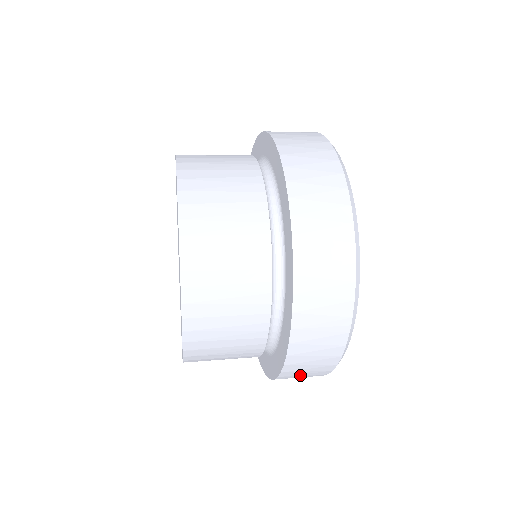
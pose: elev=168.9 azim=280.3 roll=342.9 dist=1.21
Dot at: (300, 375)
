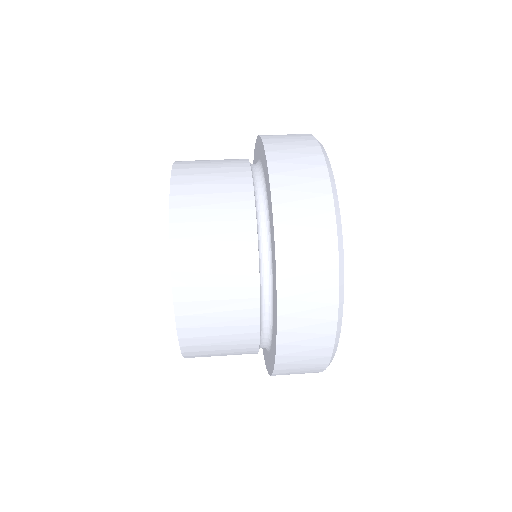
Dot at: occluded
